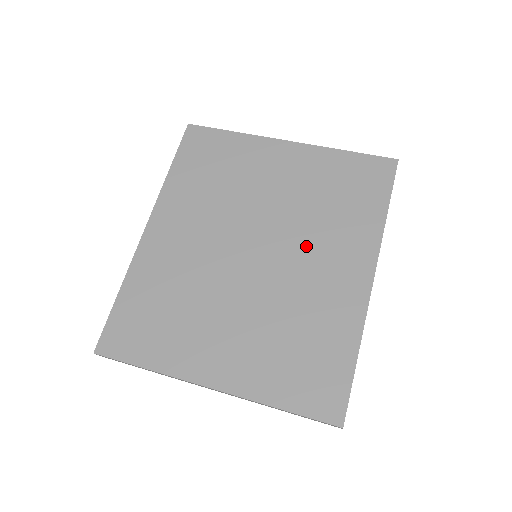
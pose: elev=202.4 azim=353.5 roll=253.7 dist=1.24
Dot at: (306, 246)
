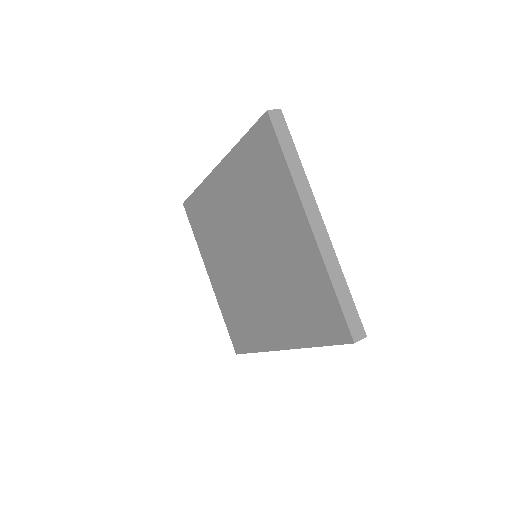
Dot at: (269, 293)
